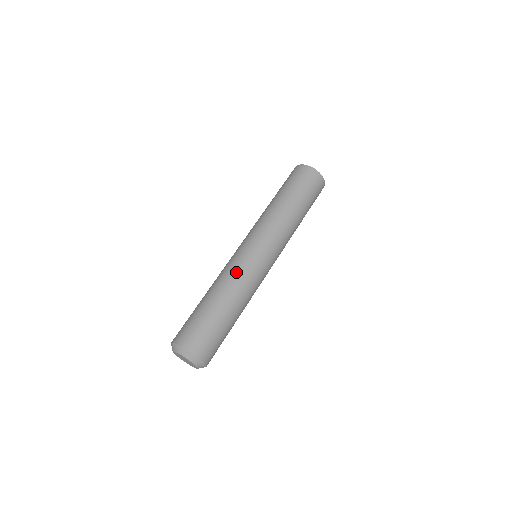
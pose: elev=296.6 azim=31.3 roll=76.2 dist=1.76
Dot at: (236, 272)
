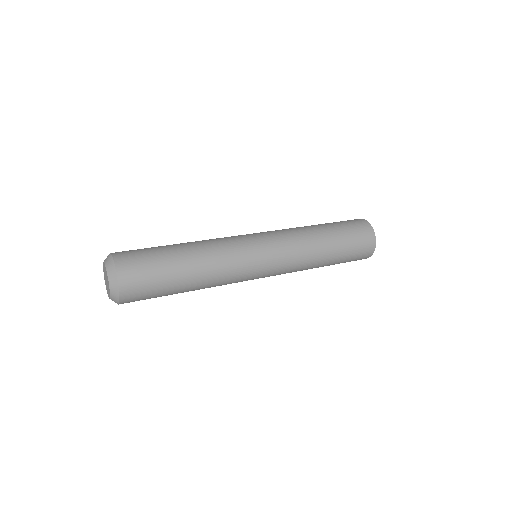
Dot at: occluded
